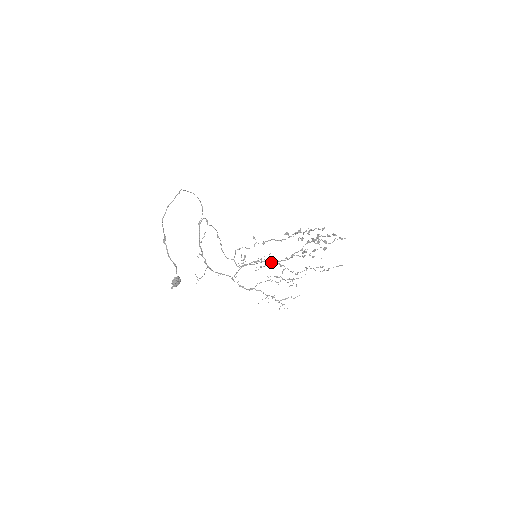
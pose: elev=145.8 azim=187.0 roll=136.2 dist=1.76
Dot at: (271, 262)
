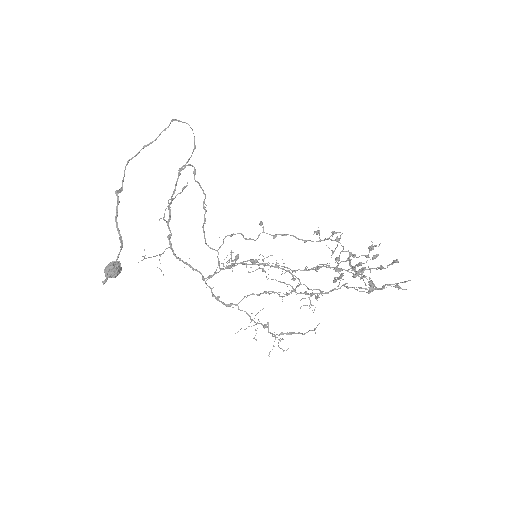
Dot at: (279, 267)
